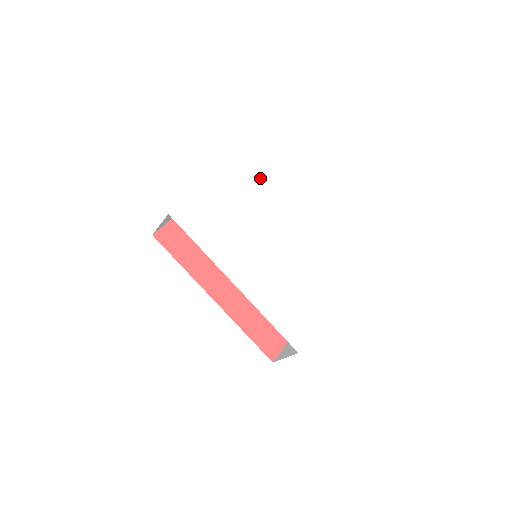
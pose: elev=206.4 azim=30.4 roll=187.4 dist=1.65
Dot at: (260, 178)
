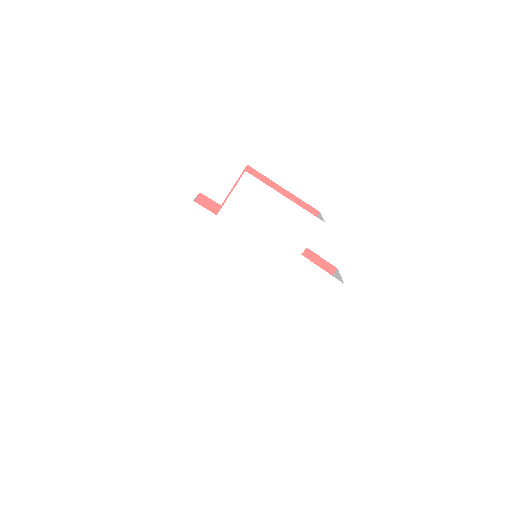
Dot at: (240, 185)
